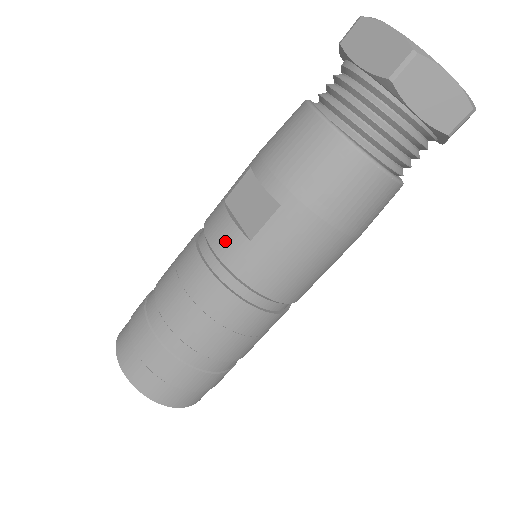
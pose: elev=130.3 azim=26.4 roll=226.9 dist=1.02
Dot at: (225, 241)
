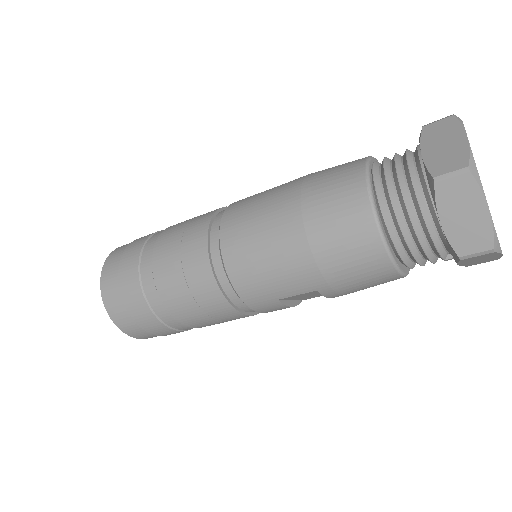
Dot at: occluded
